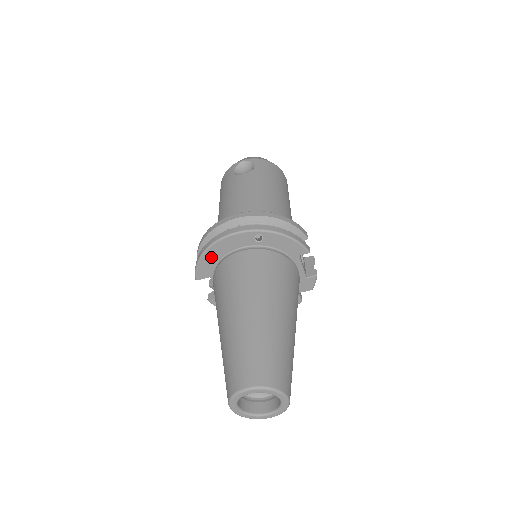
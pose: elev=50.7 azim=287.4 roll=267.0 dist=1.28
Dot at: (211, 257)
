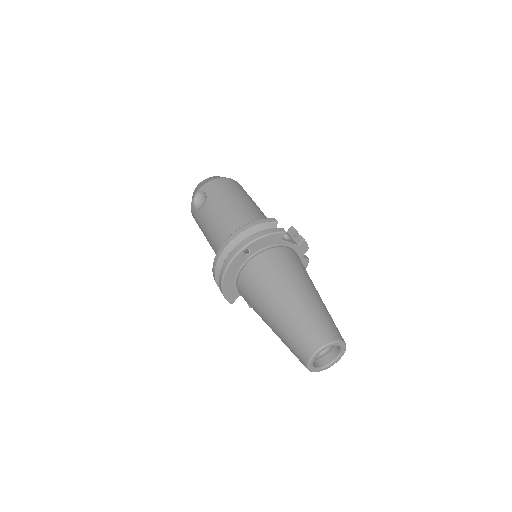
Dot at: (229, 286)
